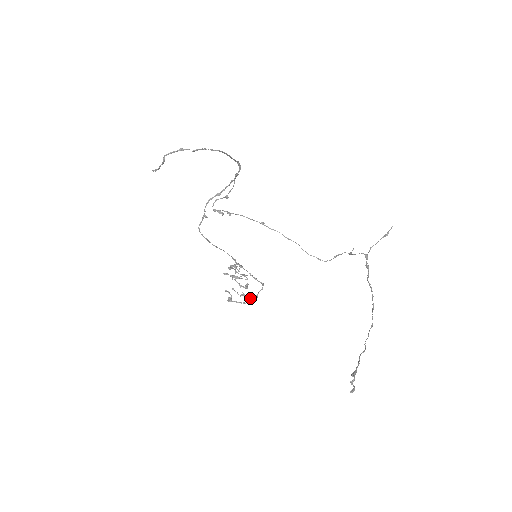
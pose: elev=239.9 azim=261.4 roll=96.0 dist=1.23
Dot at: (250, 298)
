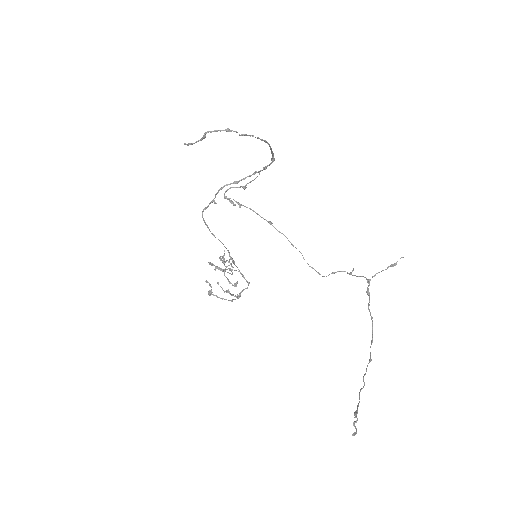
Dot at: (236, 297)
